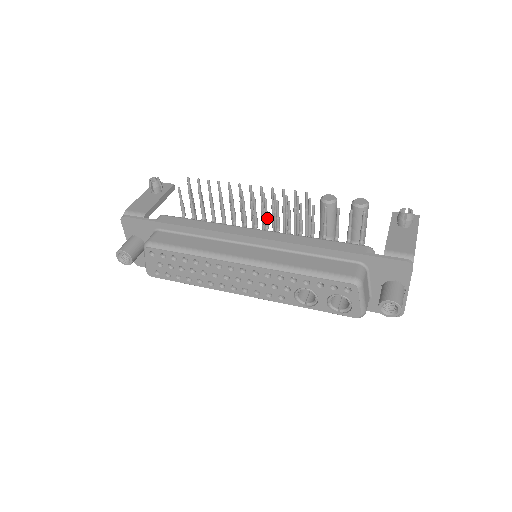
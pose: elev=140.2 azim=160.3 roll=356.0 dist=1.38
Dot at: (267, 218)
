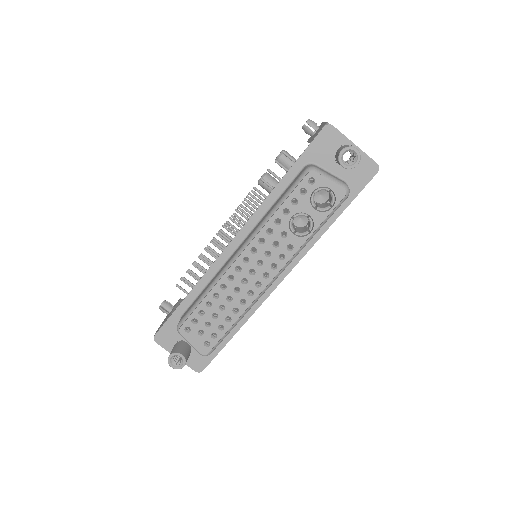
Dot at: occluded
